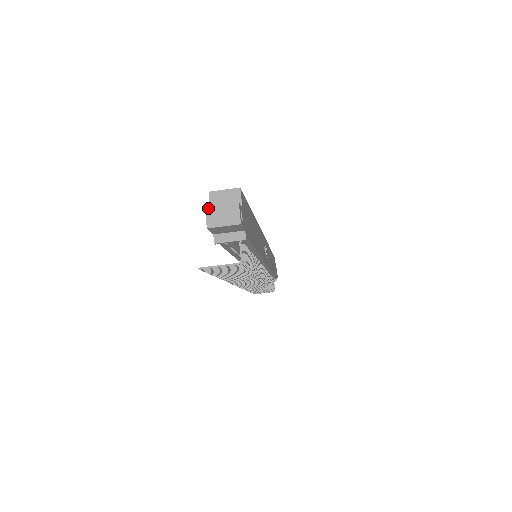
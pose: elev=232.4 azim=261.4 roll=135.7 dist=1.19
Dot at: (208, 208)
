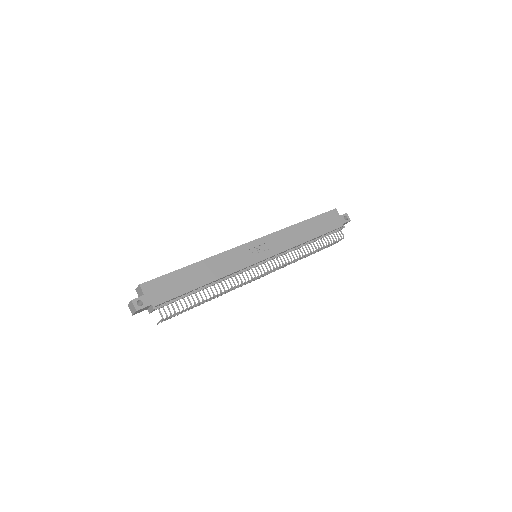
Dot at: (128, 306)
